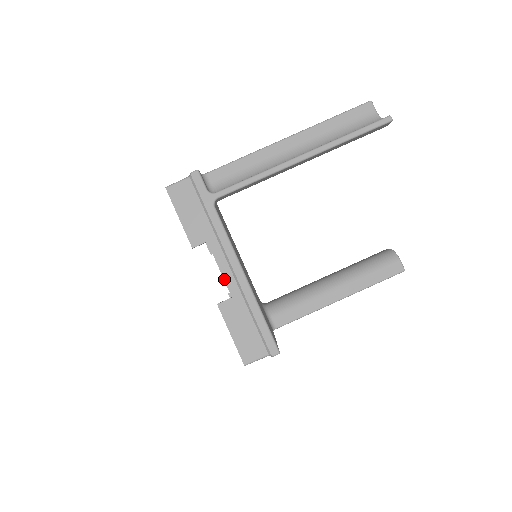
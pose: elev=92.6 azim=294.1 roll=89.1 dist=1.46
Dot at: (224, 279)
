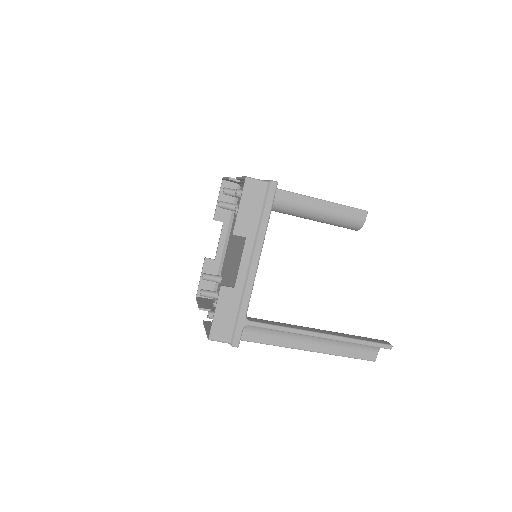
Dot at: occluded
